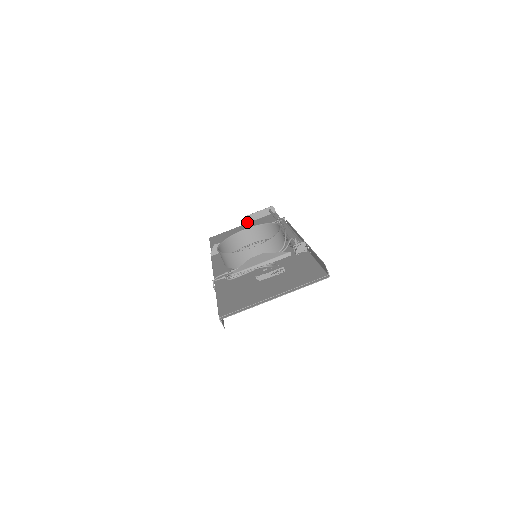
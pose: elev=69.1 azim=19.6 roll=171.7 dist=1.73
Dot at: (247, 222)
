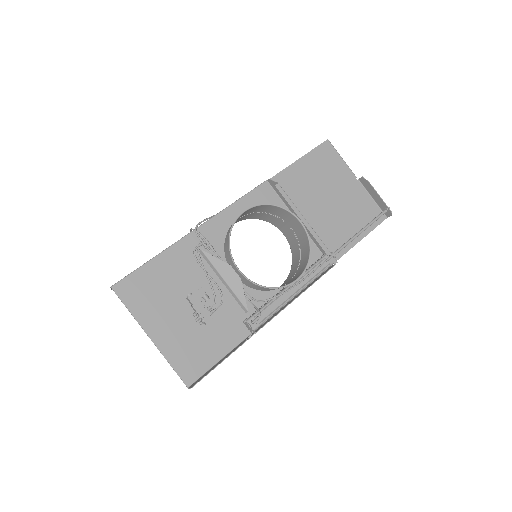
Dot at: (363, 184)
